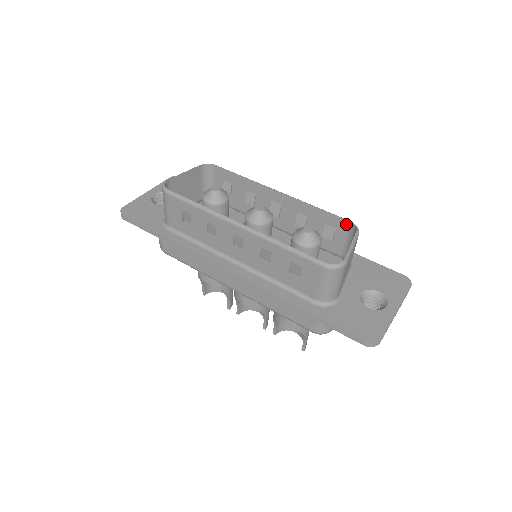
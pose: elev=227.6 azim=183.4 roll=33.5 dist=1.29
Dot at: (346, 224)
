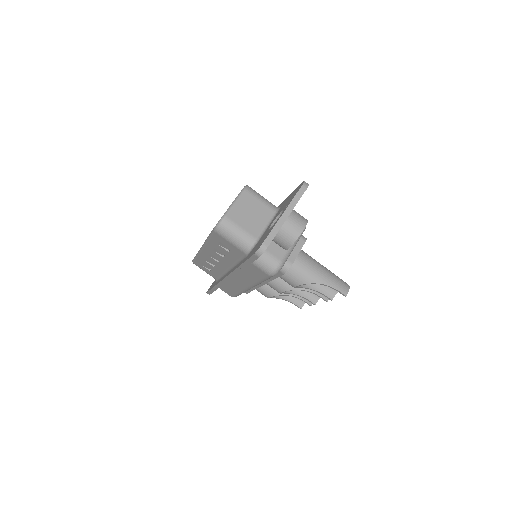
Dot at: occluded
